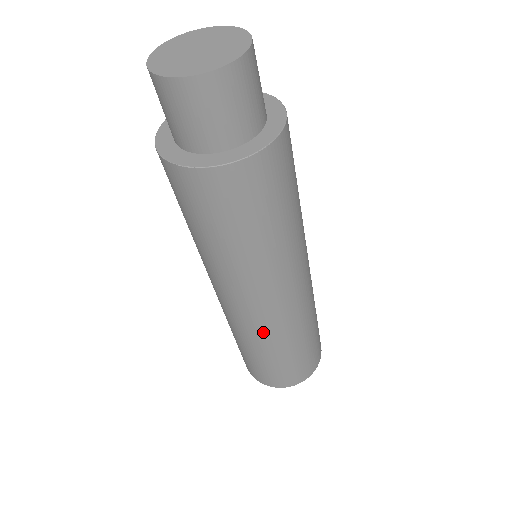
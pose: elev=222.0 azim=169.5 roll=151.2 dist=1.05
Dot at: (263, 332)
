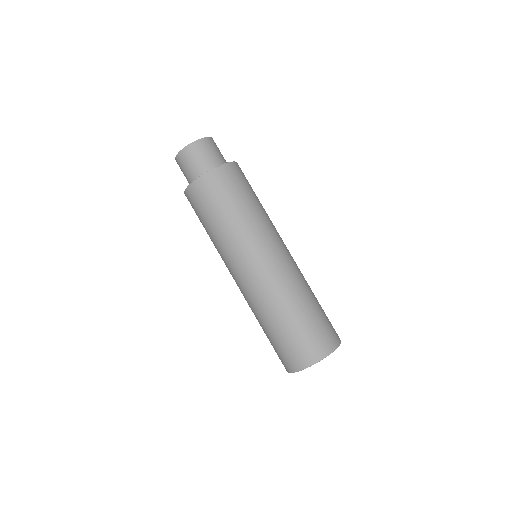
Dot at: (297, 275)
